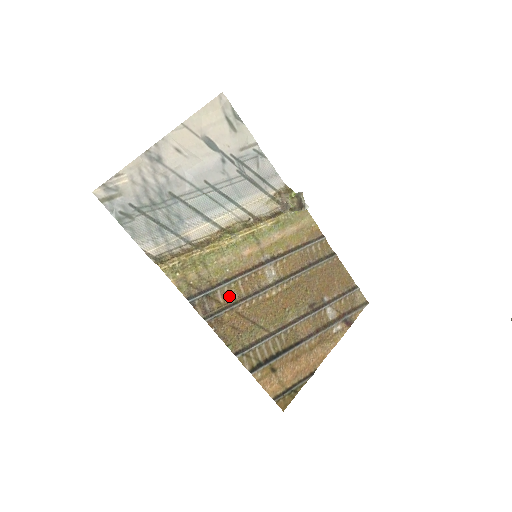
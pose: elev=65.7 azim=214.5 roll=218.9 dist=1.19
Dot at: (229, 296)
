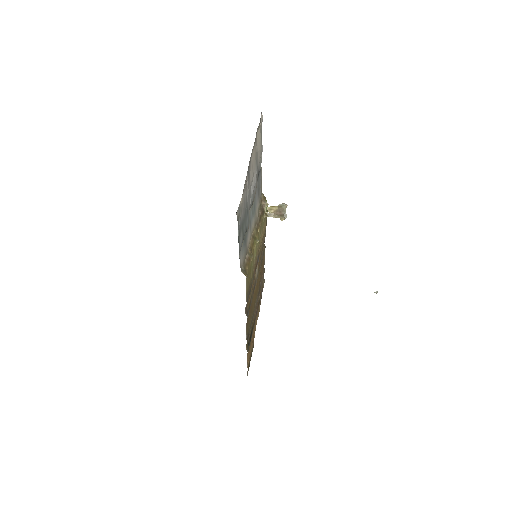
Dot at: (250, 293)
